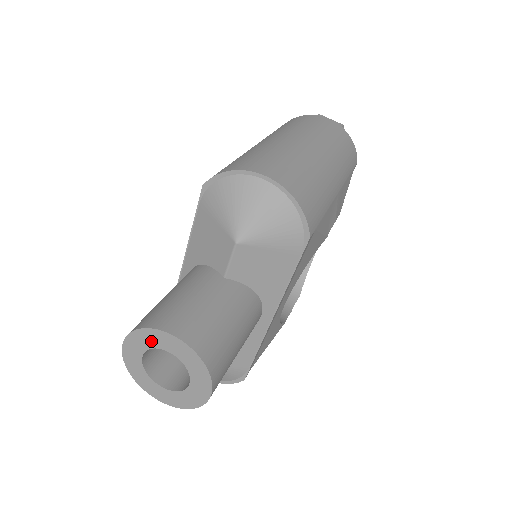
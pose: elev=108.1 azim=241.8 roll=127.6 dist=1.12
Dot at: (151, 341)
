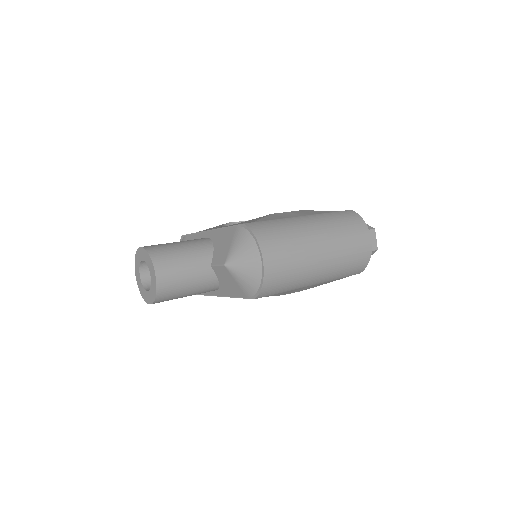
Dot at: (149, 263)
